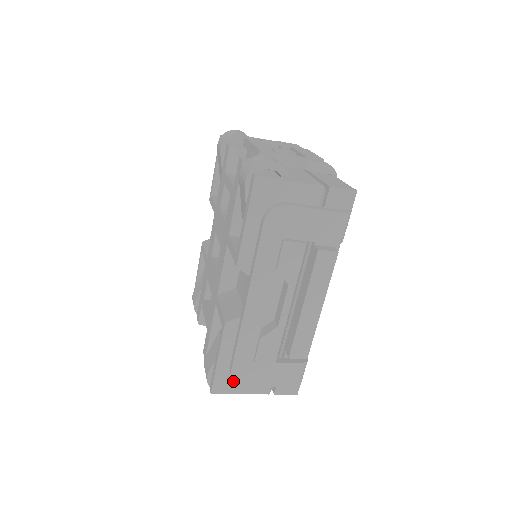
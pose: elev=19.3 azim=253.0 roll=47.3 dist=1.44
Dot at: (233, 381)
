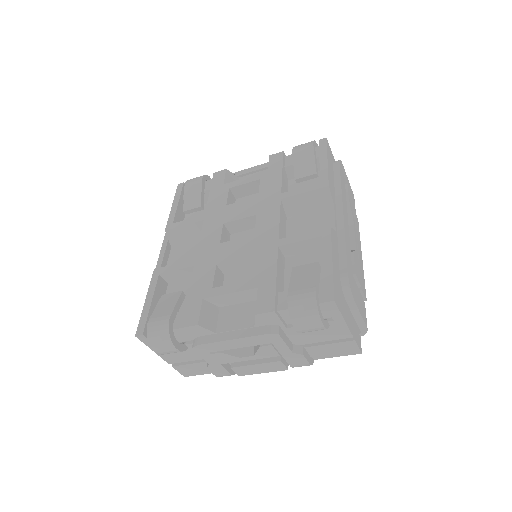
Dot at: (340, 298)
